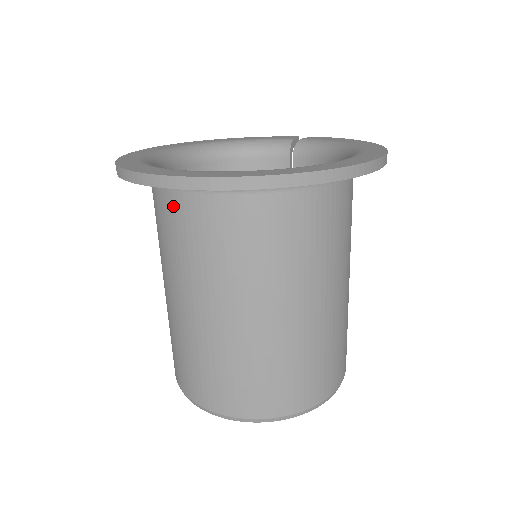
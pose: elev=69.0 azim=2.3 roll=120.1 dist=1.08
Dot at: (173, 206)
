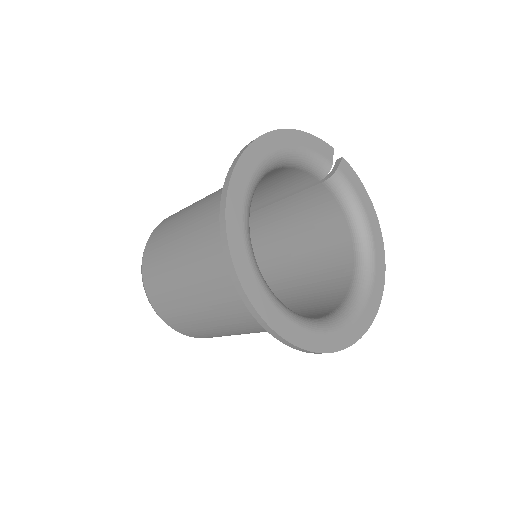
Dot at: occluded
